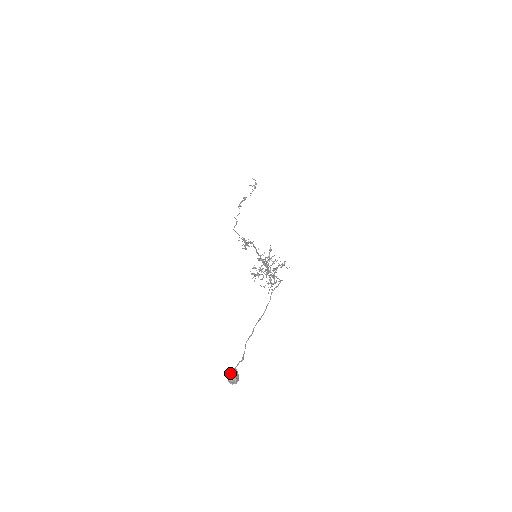
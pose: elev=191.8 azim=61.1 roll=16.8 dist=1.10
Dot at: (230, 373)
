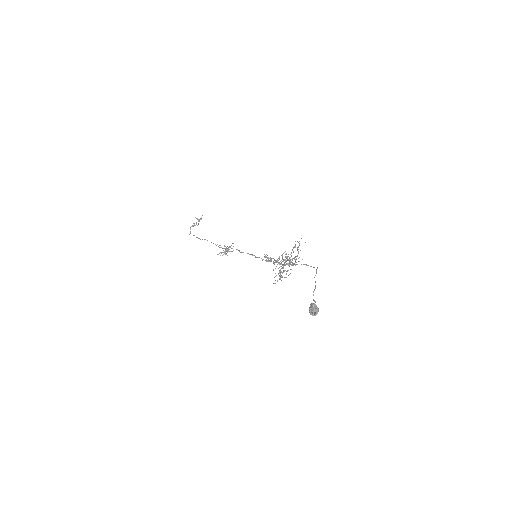
Dot at: (314, 305)
